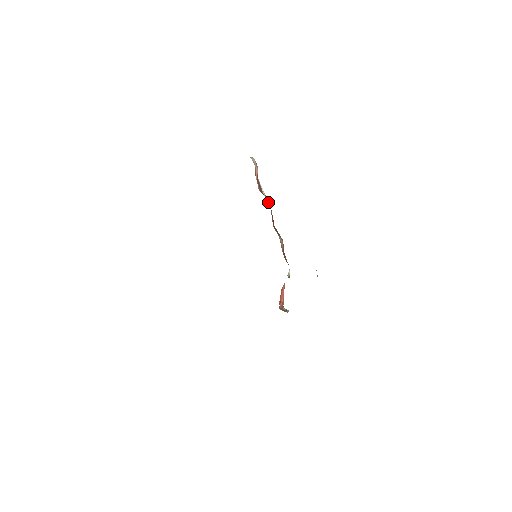
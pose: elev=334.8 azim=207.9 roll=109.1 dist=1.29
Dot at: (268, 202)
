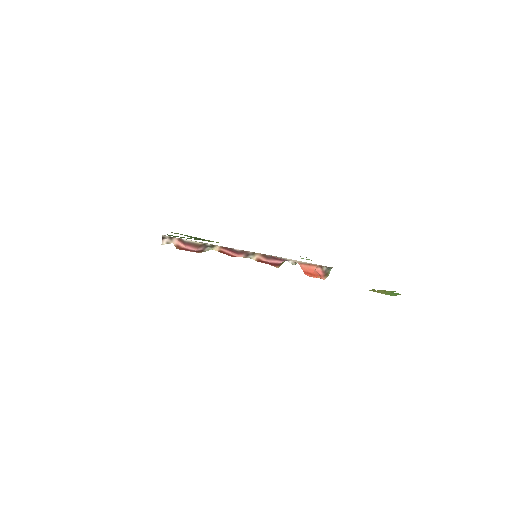
Dot at: (211, 245)
